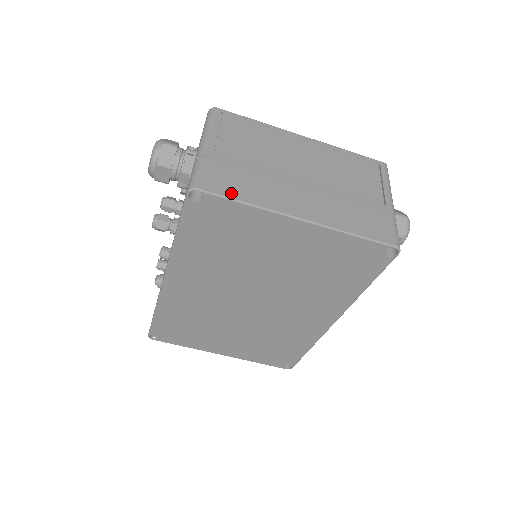
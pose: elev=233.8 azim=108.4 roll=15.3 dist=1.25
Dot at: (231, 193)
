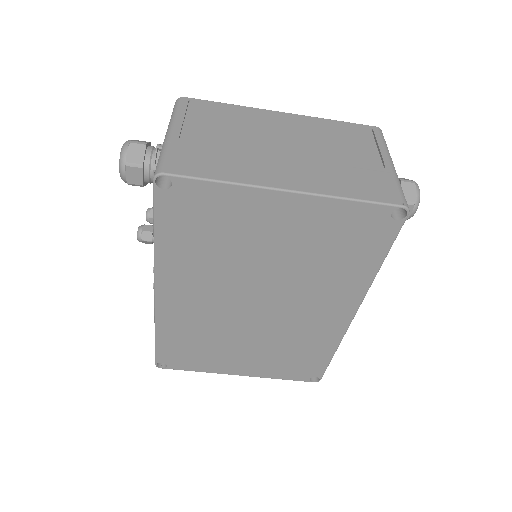
Dot at: (202, 173)
